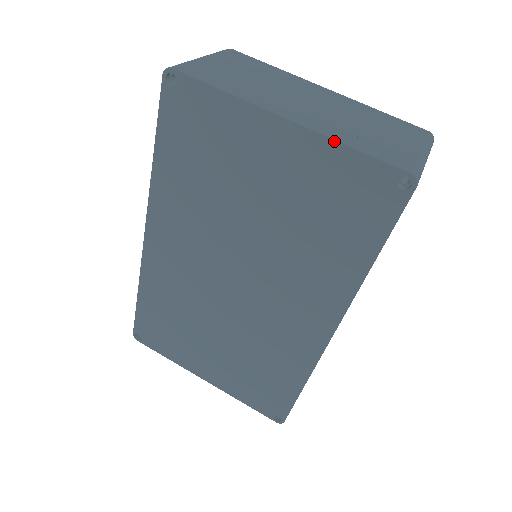
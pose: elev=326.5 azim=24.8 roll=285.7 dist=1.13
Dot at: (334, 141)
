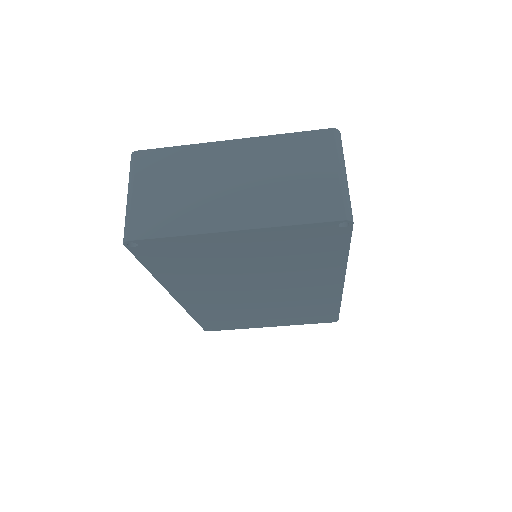
Dot at: (279, 227)
